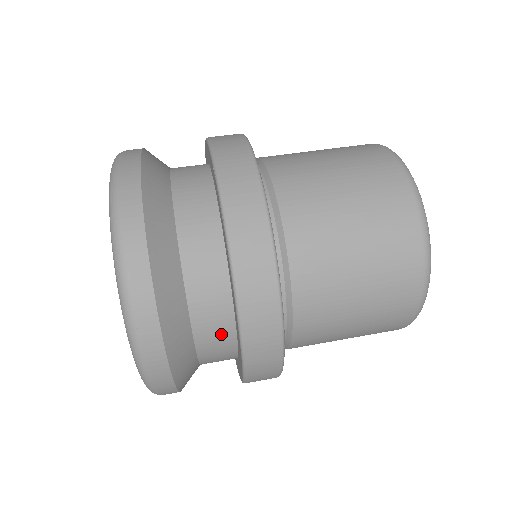
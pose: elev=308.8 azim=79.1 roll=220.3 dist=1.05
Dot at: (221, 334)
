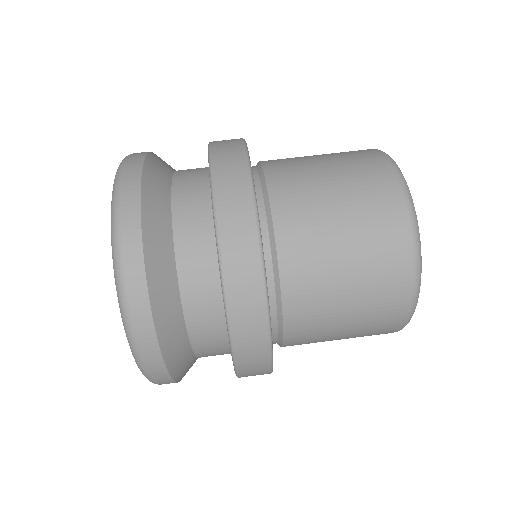
Dot at: occluded
